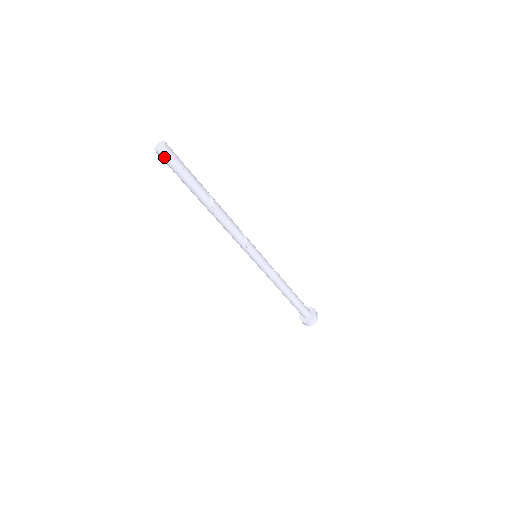
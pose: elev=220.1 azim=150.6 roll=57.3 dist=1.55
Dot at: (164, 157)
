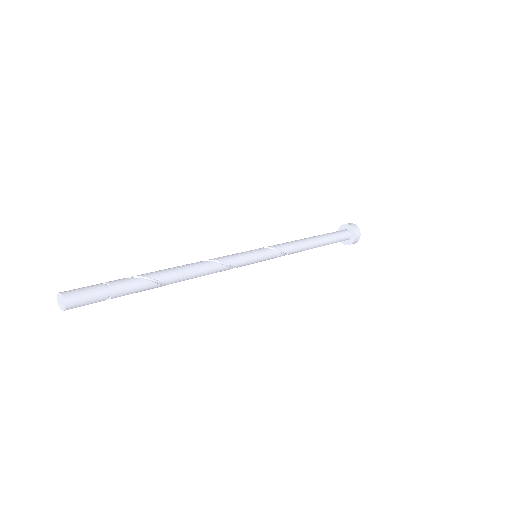
Dot at: occluded
